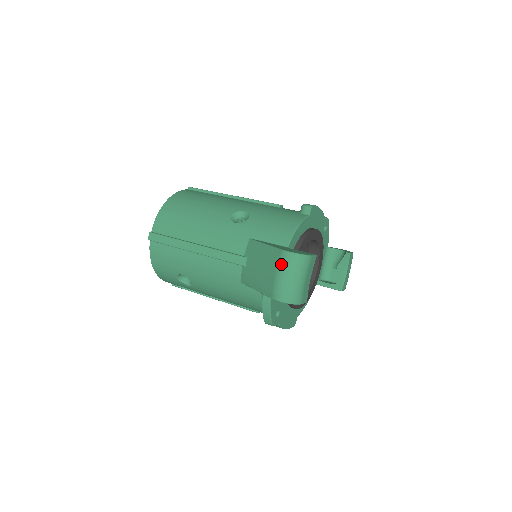
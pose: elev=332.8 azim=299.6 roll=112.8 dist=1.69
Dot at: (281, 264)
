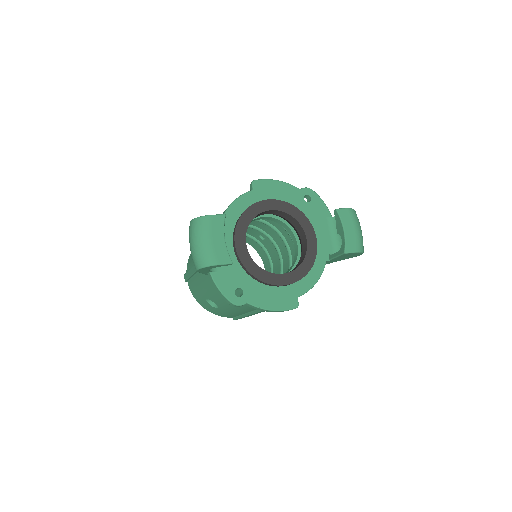
Dot at: (189, 235)
